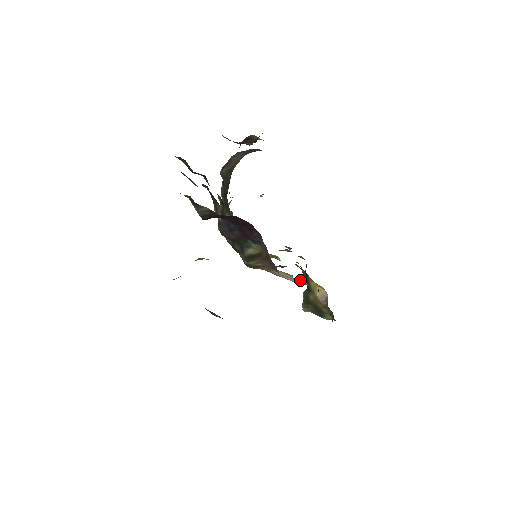
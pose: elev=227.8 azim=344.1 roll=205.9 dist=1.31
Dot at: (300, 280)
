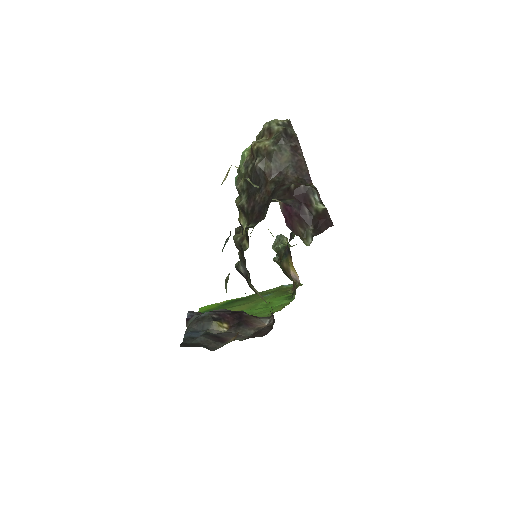
Dot at: occluded
